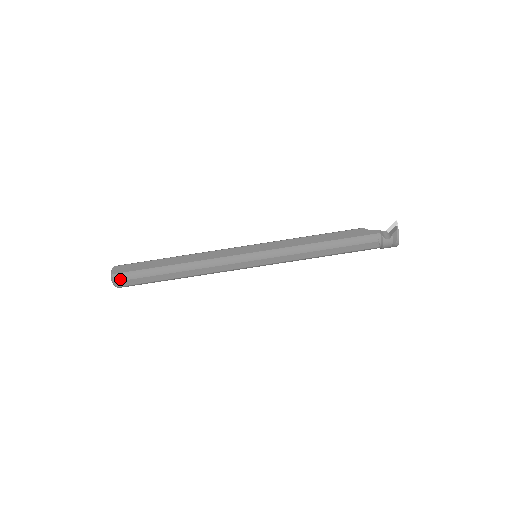
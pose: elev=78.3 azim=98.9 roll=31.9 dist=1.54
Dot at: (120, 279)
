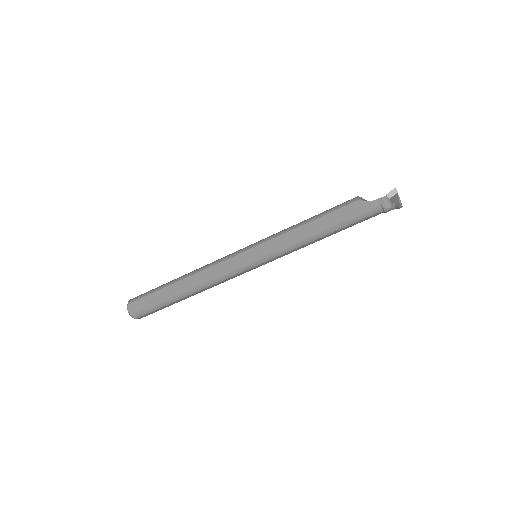
Dot at: (139, 316)
